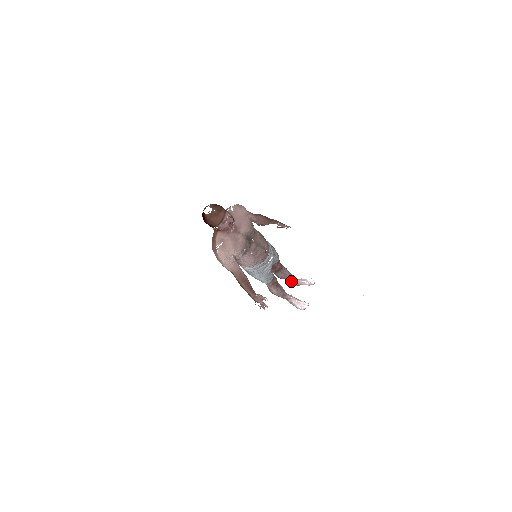
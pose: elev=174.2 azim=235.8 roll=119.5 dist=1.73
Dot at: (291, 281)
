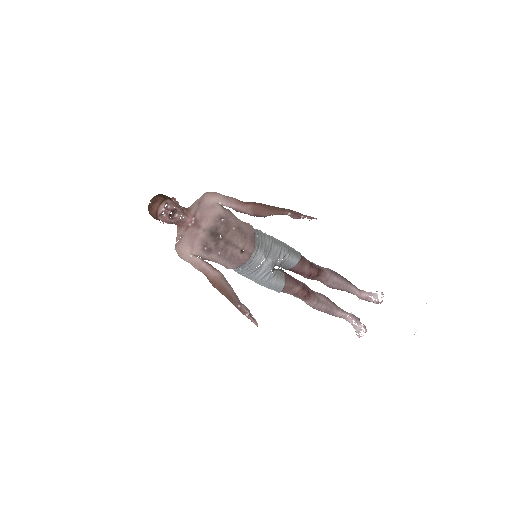
Dot at: (353, 293)
